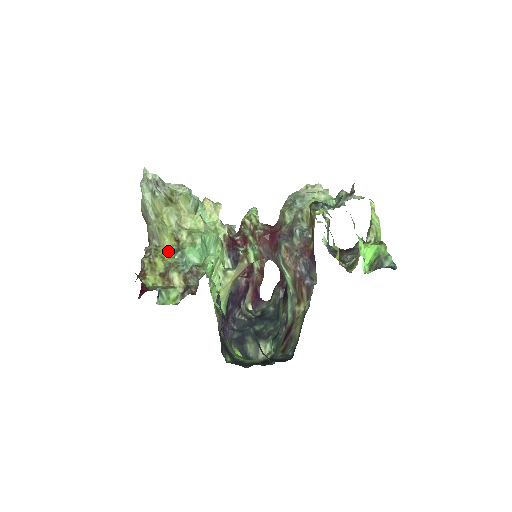
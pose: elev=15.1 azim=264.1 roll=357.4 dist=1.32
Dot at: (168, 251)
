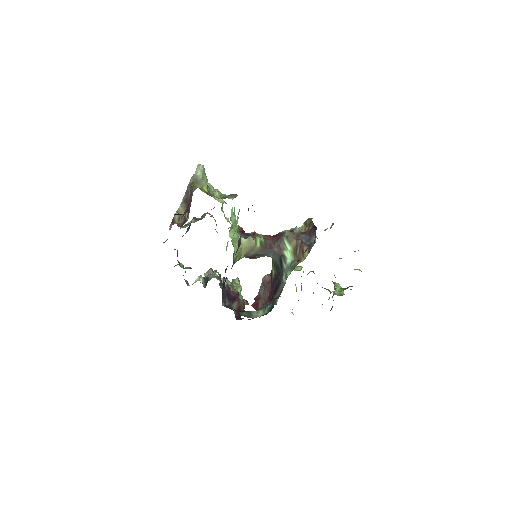
Dot at: occluded
